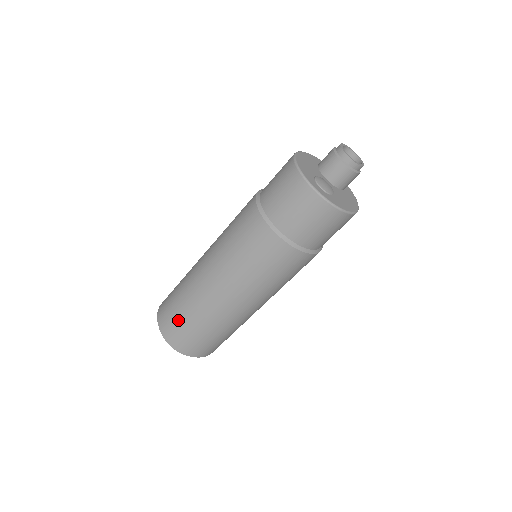
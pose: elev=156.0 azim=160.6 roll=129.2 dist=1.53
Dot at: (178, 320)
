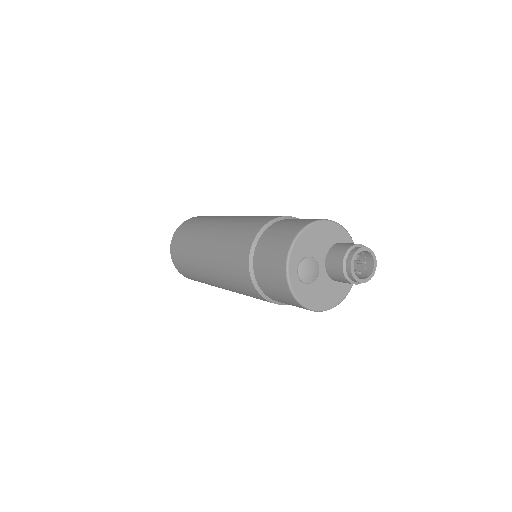
Dot at: (181, 245)
